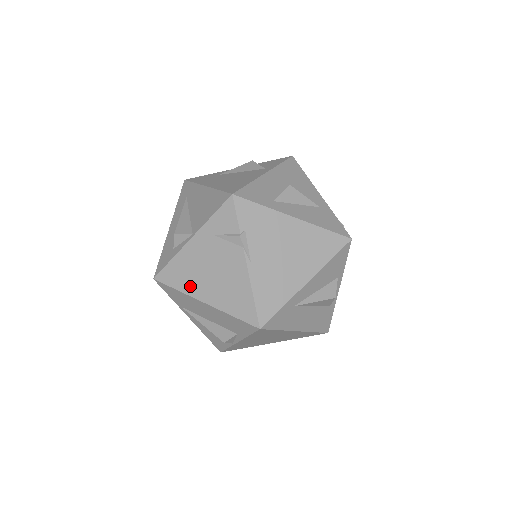
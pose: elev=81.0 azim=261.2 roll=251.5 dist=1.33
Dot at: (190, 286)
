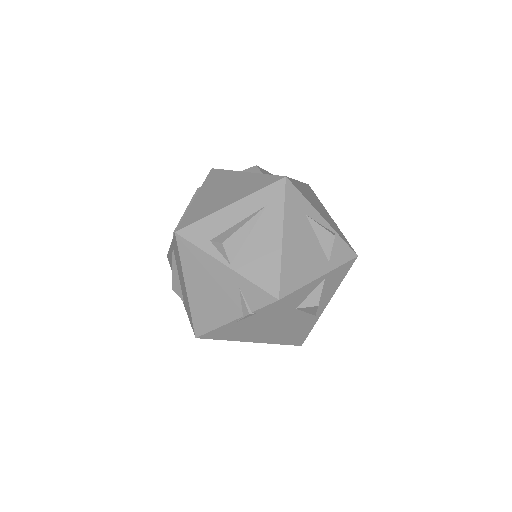
Dot at: (190, 272)
